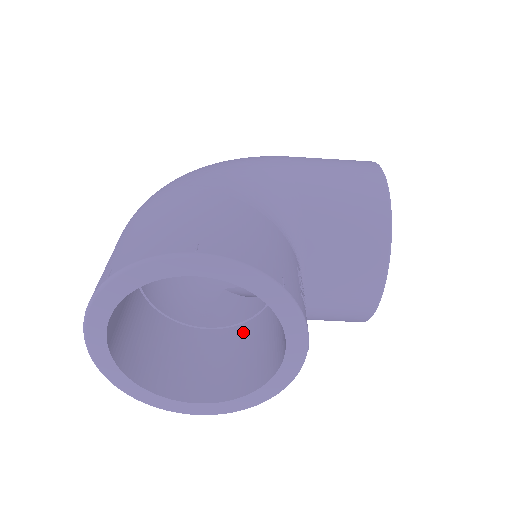
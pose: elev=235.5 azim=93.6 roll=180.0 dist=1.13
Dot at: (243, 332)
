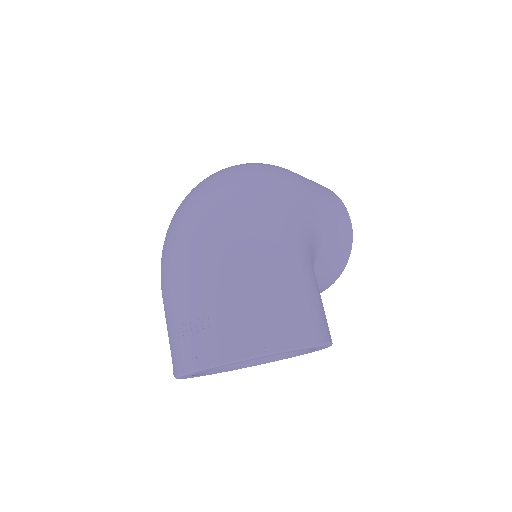
Dot at: occluded
